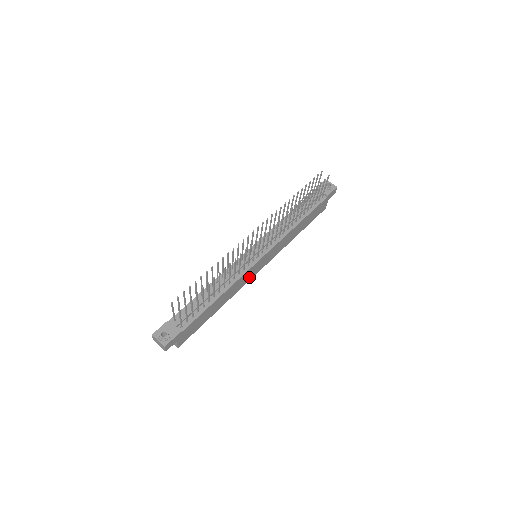
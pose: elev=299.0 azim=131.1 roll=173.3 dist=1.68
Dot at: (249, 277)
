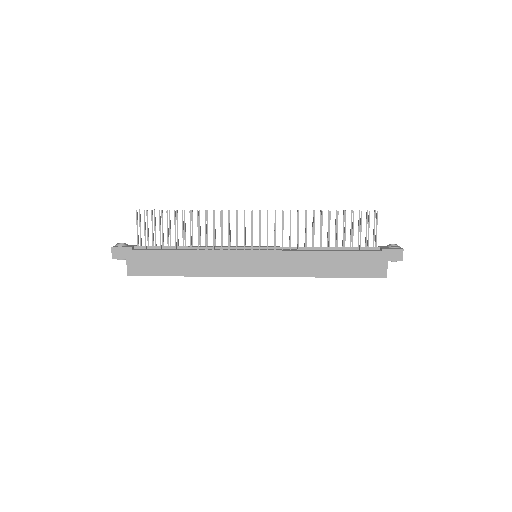
Dot at: (235, 269)
